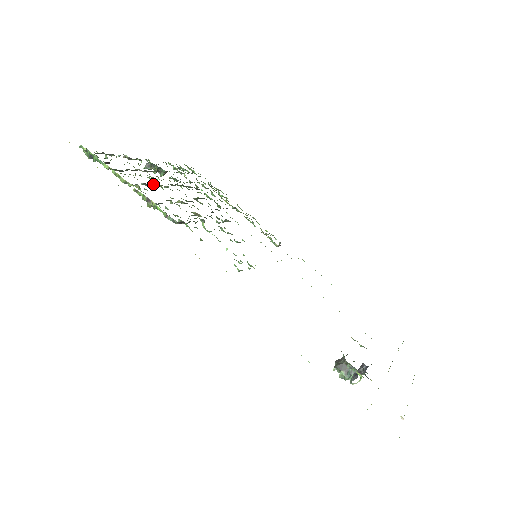
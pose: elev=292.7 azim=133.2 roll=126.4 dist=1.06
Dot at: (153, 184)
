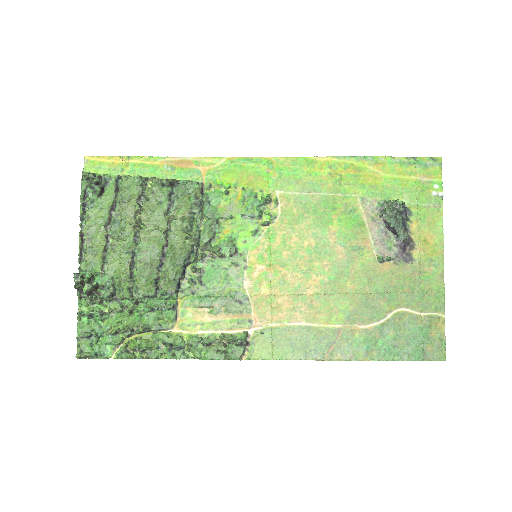
Dot at: (135, 222)
